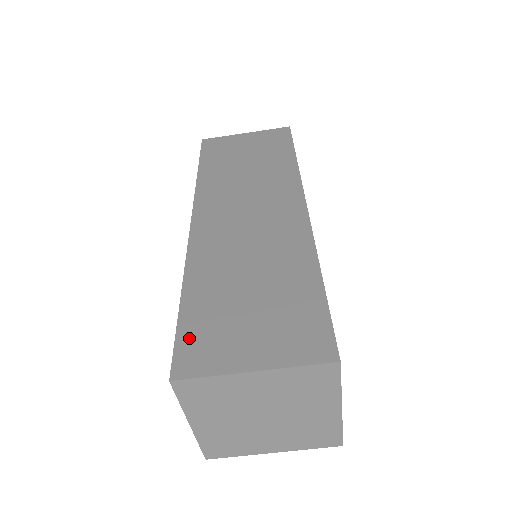
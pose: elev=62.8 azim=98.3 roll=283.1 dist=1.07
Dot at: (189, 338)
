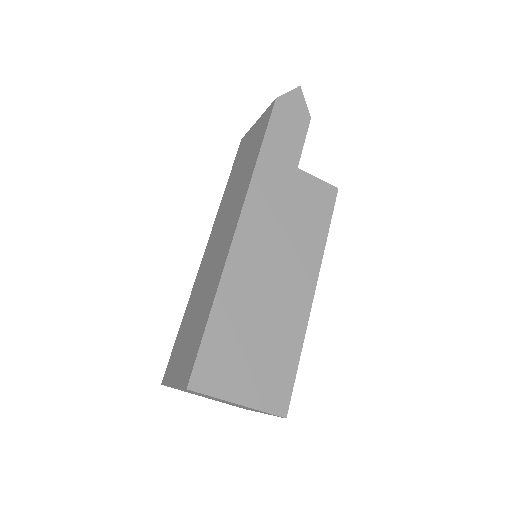
Dot at: (172, 356)
